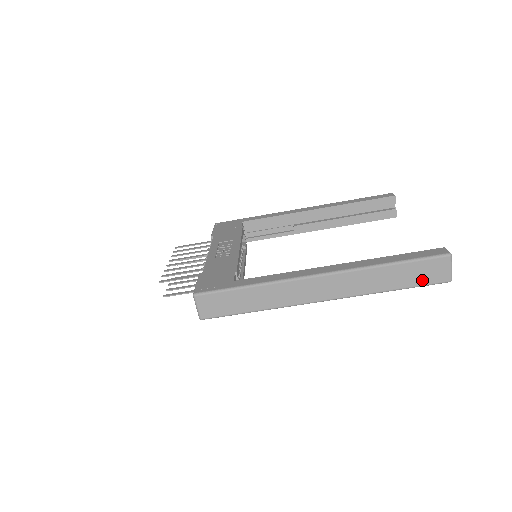
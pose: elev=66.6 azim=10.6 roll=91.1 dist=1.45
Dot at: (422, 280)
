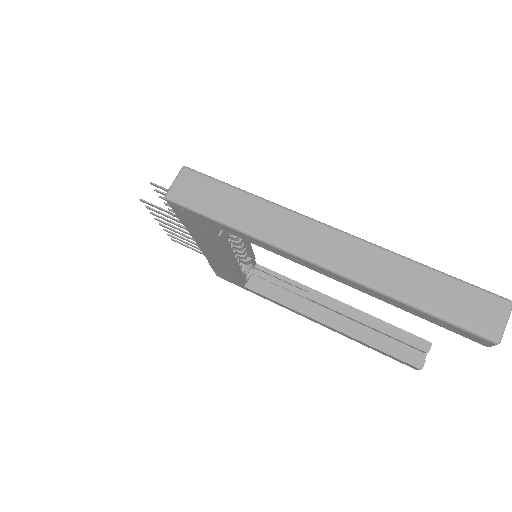
Dot at: (459, 314)
